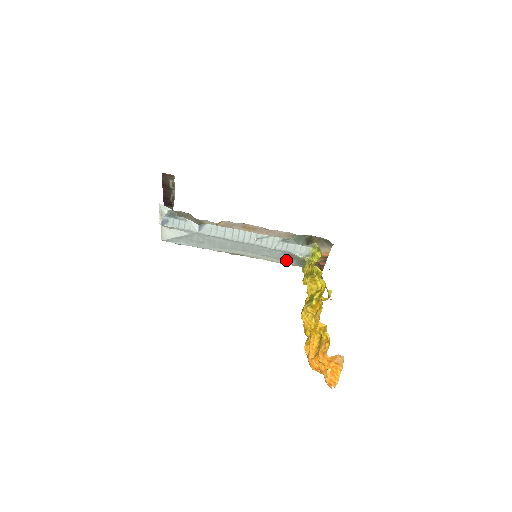
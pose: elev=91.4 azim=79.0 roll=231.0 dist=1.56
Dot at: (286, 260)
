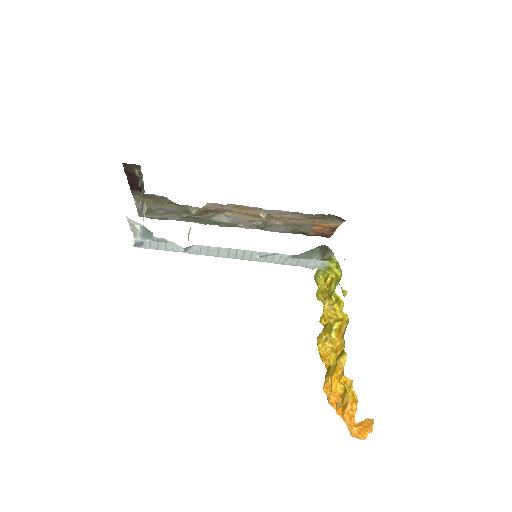
Dot at: occluded
